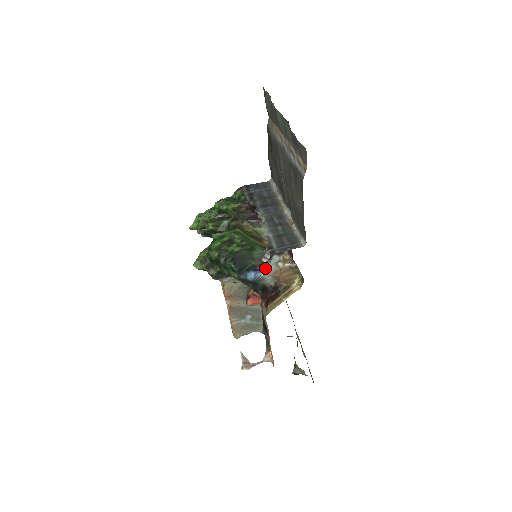
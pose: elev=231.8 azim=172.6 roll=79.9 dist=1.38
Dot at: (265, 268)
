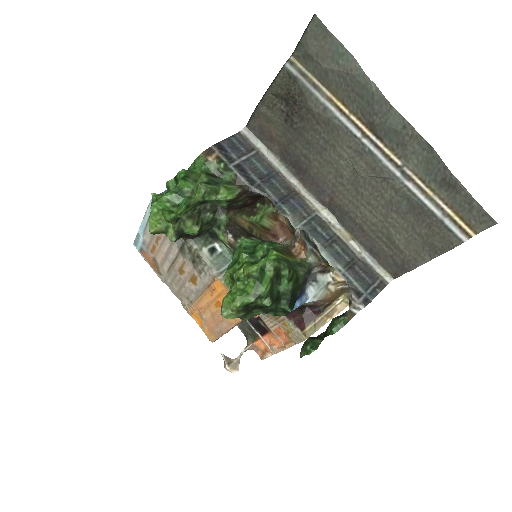
Dot at: (310, 293)
